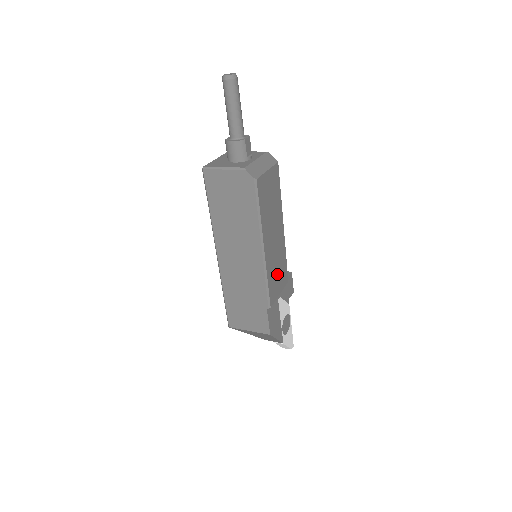
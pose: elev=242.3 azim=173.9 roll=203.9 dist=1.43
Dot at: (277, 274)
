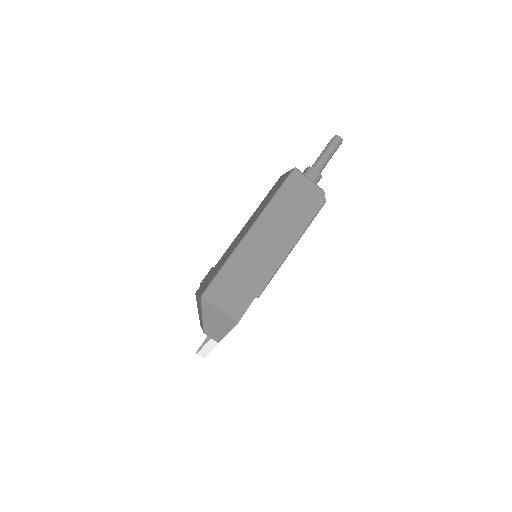
Dot at: occluded
